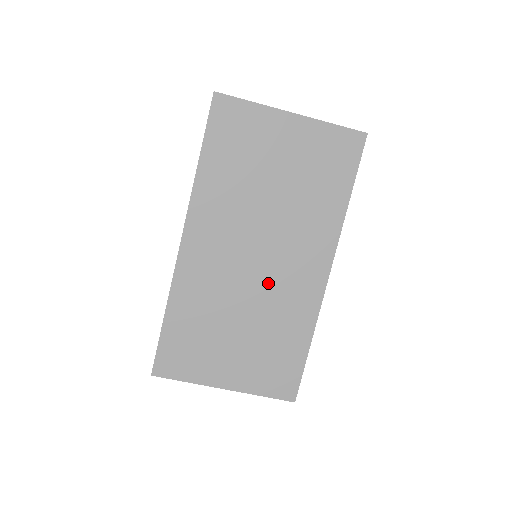
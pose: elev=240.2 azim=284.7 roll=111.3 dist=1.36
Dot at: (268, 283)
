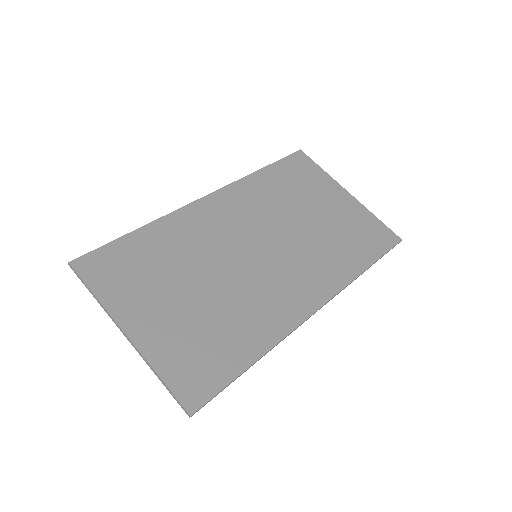
Dot at: (254, 274)
